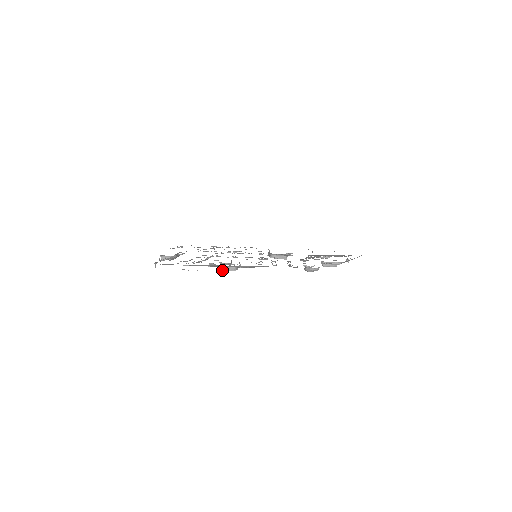
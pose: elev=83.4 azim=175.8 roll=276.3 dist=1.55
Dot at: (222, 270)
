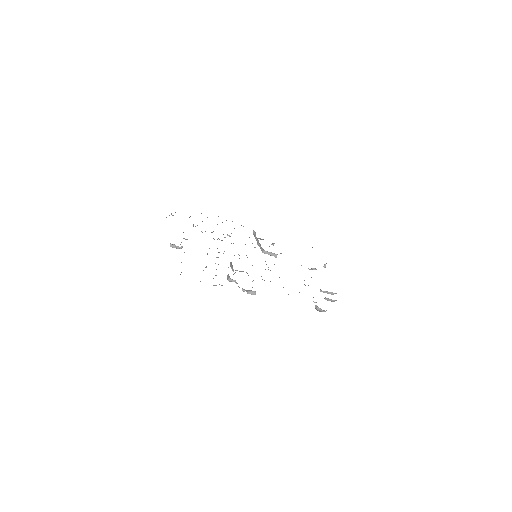
Dot at: (243, 291)
